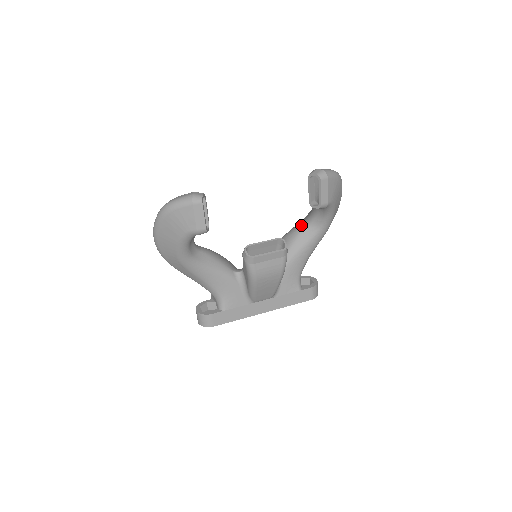
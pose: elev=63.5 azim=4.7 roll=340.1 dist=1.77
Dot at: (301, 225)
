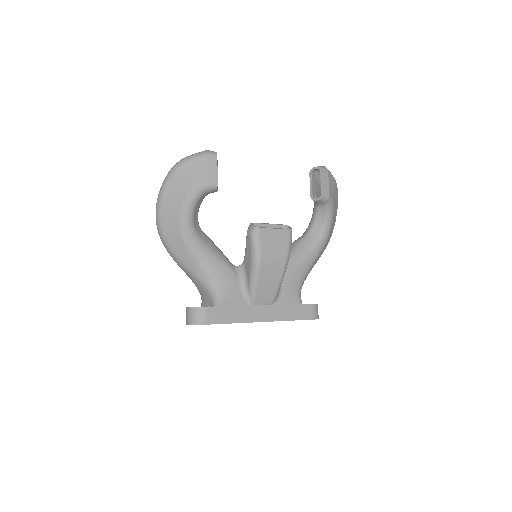
Dot at: (300, 237)
